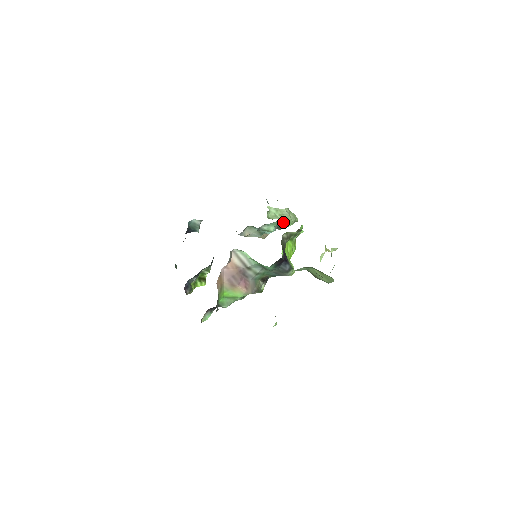
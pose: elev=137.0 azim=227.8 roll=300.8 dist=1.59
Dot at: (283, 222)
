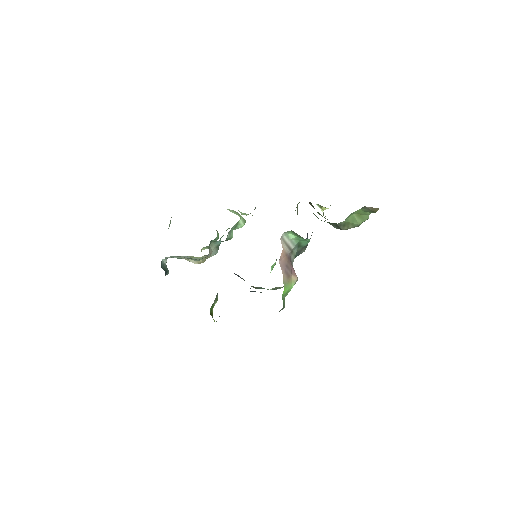
Dot at: (240, 222)
